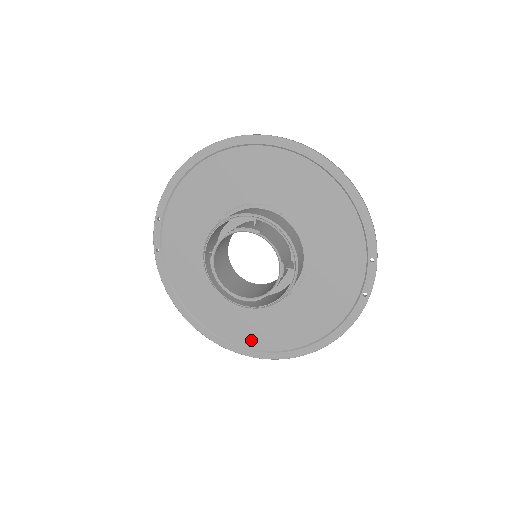
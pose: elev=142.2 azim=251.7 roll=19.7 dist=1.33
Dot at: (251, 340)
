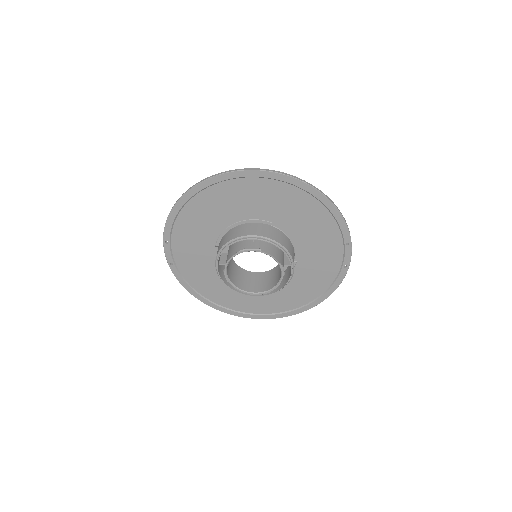
Dot at: (262, 309)
